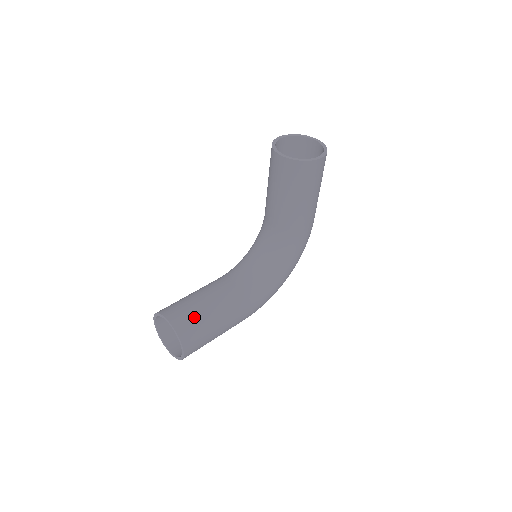
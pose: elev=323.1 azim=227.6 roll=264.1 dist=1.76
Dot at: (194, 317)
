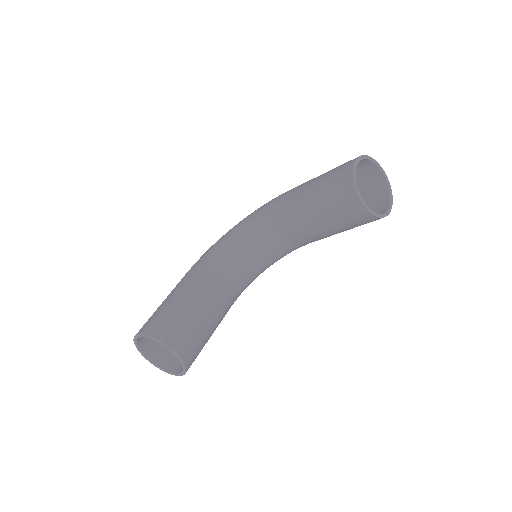
Dot at: (199, 342)
